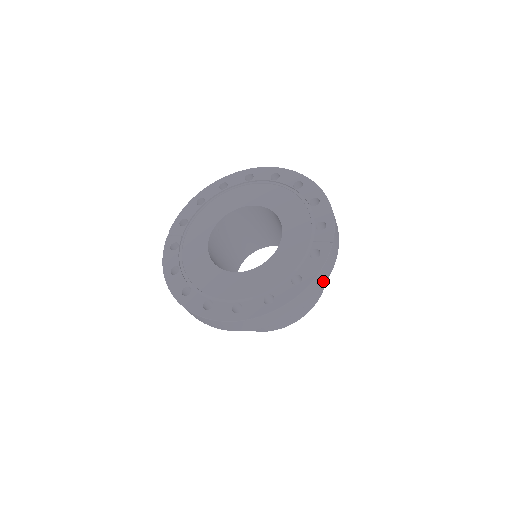
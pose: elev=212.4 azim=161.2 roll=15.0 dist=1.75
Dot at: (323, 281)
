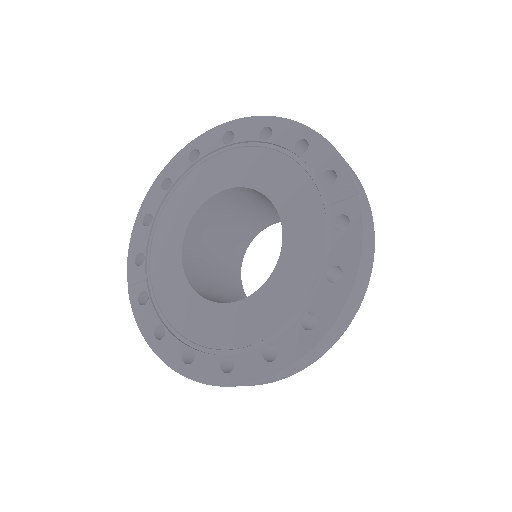
Dot at: (370, 255)
